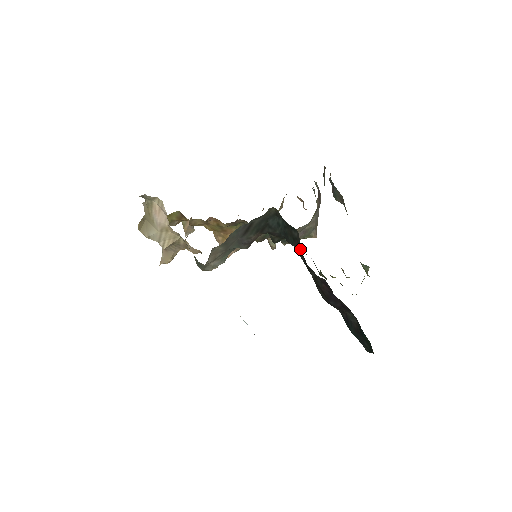
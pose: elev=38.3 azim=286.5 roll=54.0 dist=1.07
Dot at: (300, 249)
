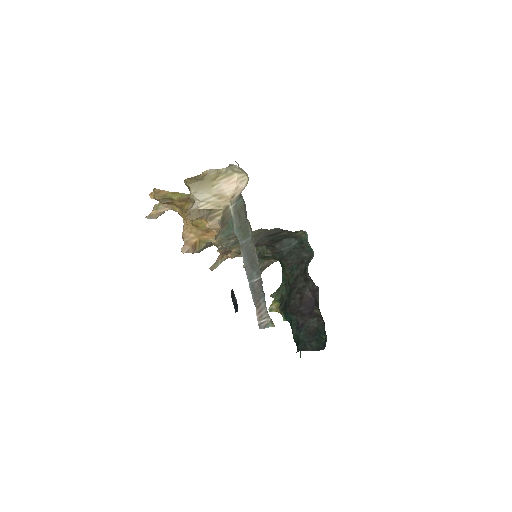
Dot at: (305, 264)
